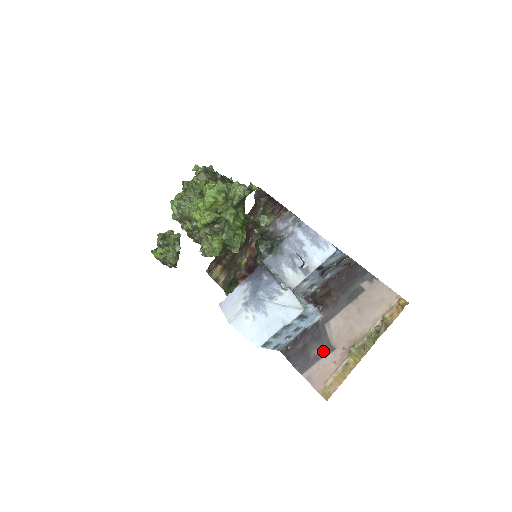
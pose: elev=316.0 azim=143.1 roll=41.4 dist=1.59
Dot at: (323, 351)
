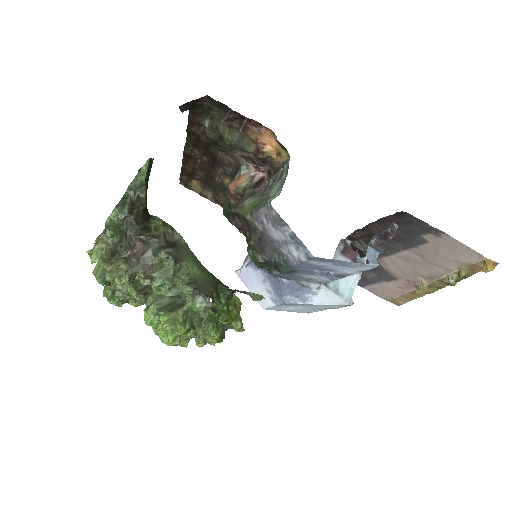
Dot at: (382, 278)
